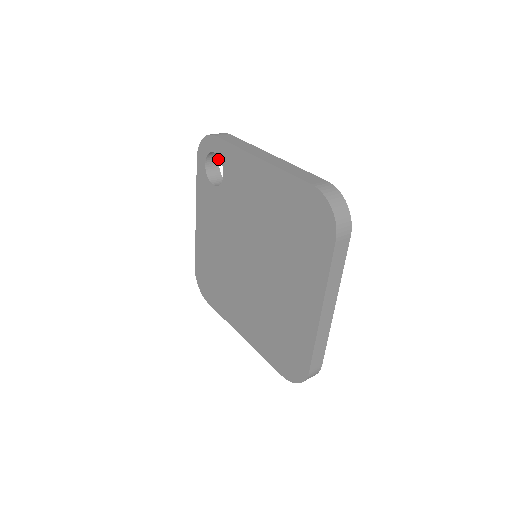
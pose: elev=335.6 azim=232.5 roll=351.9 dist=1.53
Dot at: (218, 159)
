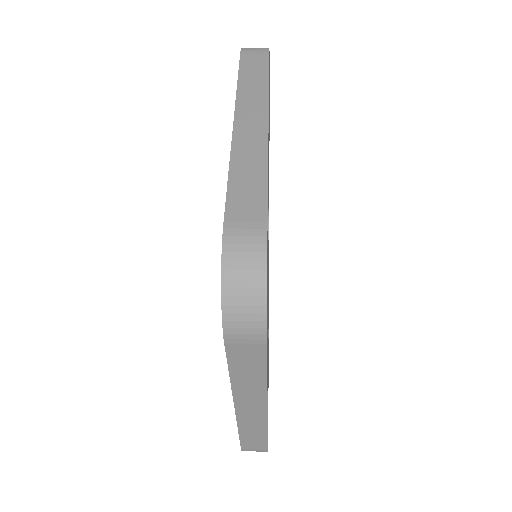
Dot at: occluded
